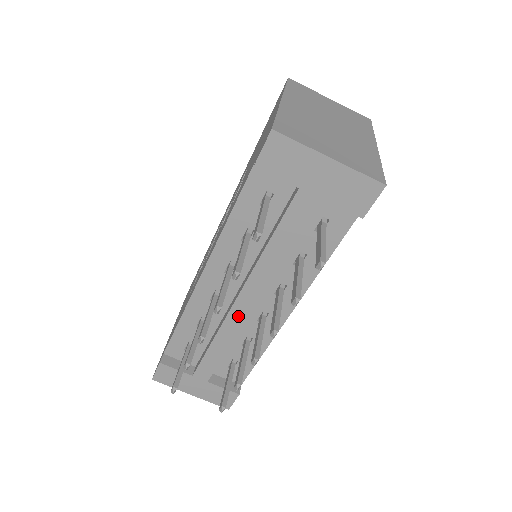
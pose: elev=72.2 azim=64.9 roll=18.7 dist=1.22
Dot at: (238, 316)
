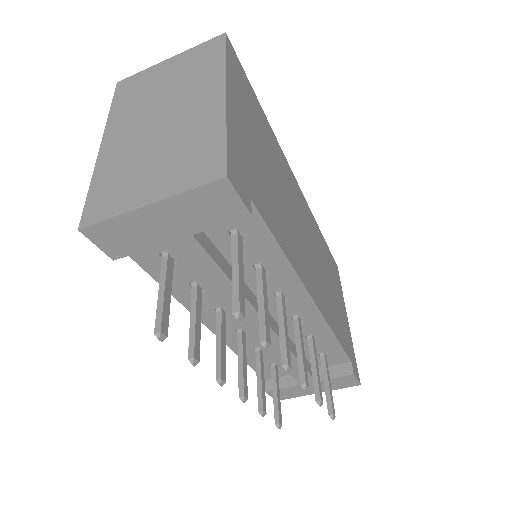
Dot at: occluded
